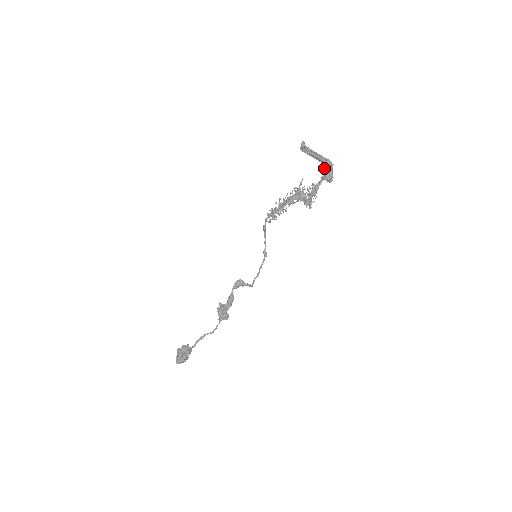
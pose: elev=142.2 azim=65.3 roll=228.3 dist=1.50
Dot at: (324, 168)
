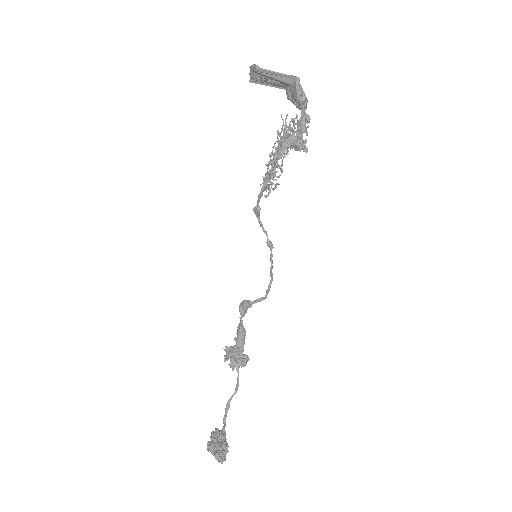
Dot at: (296, 90)
